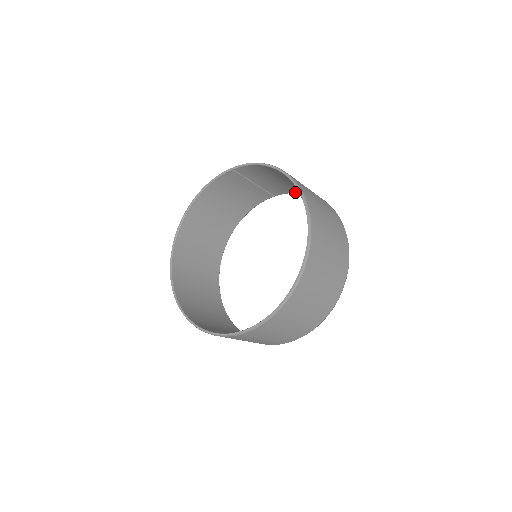
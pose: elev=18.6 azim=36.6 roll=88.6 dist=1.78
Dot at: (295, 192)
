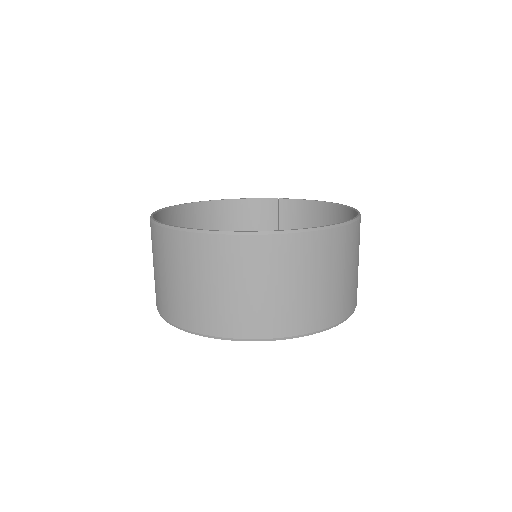
Dot at: occluded
